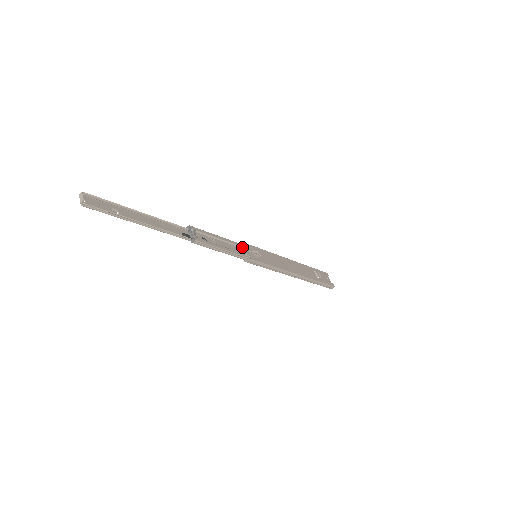
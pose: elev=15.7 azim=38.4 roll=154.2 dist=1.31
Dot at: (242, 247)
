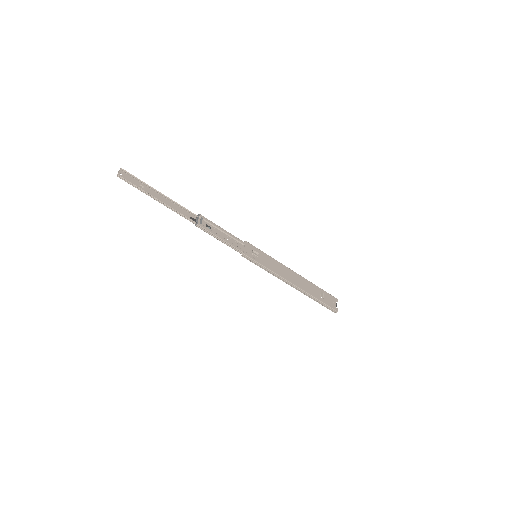
Dot at: (244, 245)
